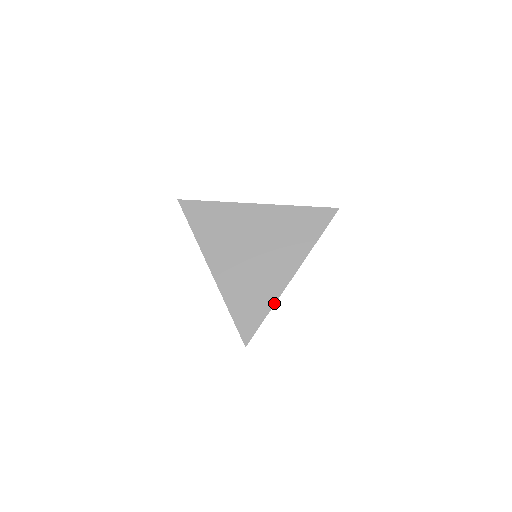
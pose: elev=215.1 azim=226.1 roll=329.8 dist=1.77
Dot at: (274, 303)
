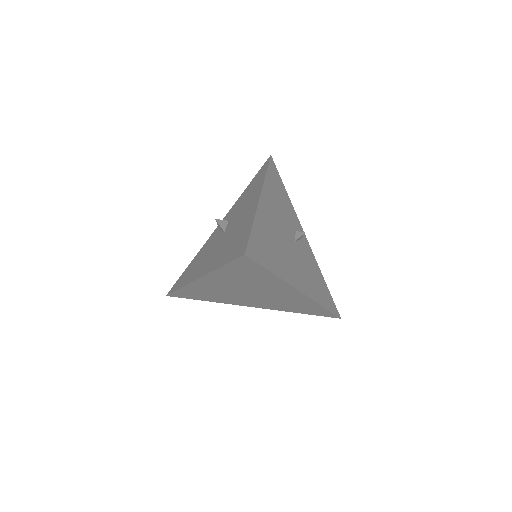
Dot at: (318, 304)
